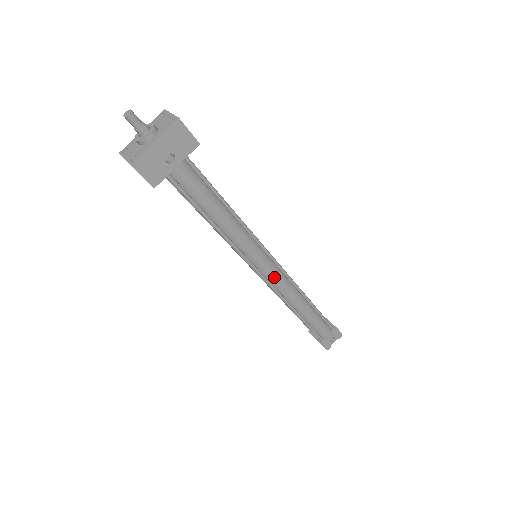
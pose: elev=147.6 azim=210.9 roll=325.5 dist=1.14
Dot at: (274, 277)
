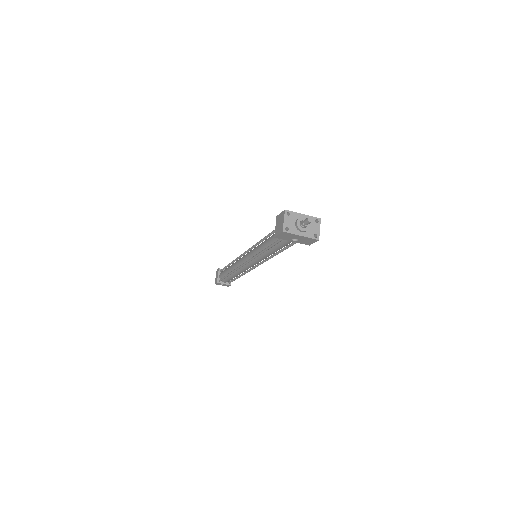
Dot at: (248, 266)
